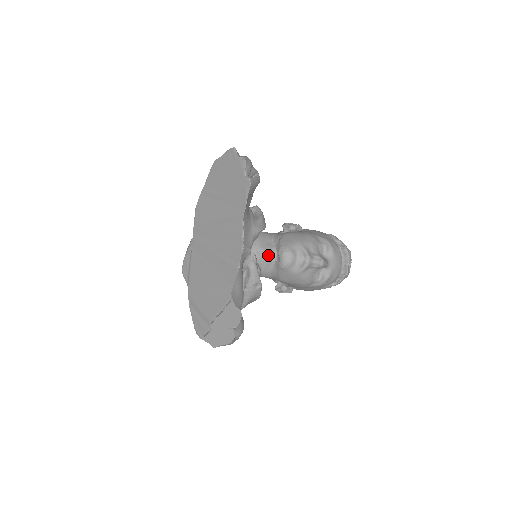
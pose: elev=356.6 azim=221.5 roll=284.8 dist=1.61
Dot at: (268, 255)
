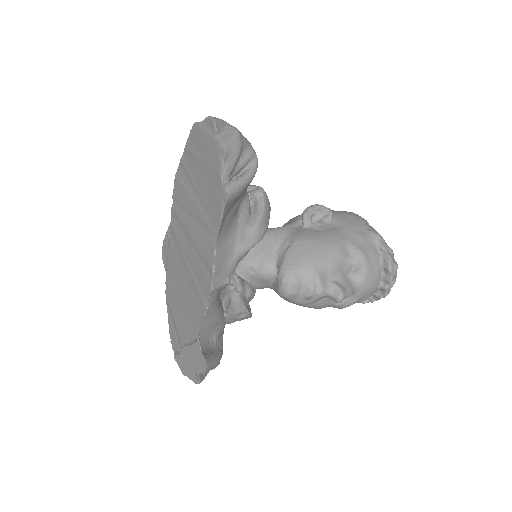
Dot at: (264, 272)
